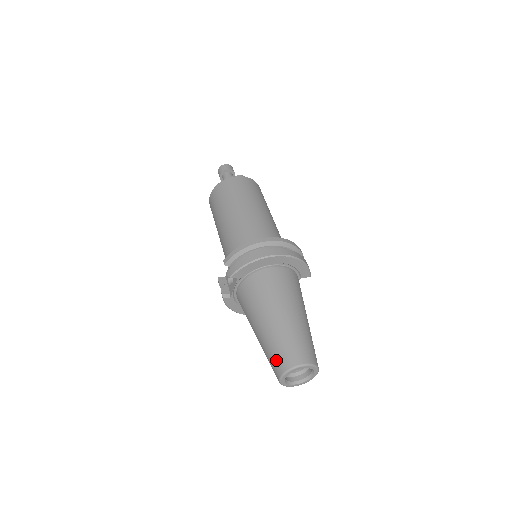
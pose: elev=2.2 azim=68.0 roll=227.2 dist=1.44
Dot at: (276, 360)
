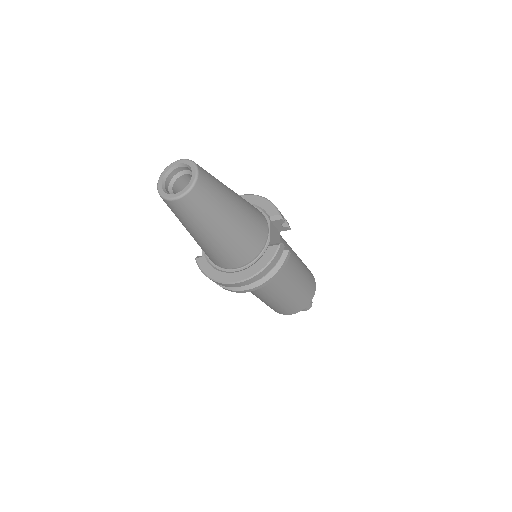
Dot at: occluded
